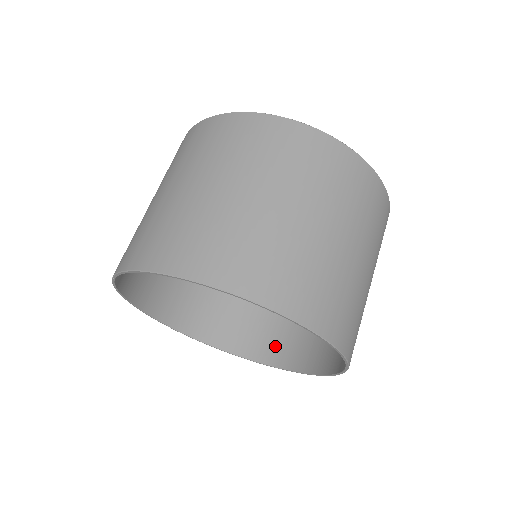
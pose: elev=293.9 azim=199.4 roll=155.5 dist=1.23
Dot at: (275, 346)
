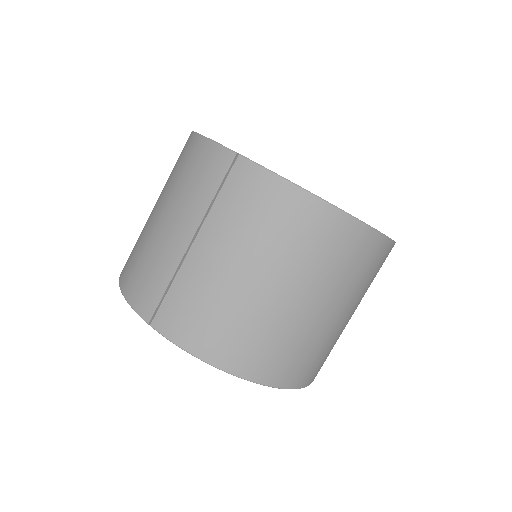
Dot at: occluded
